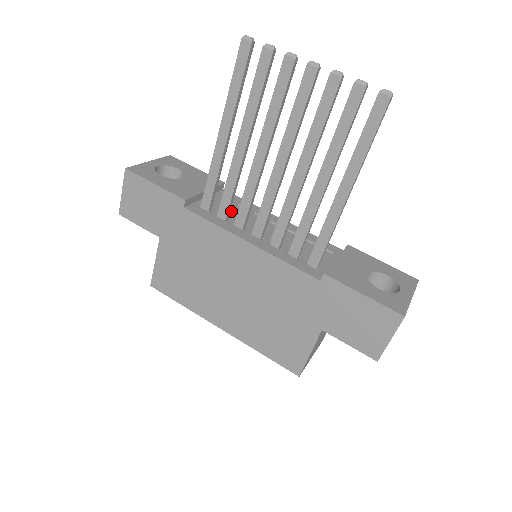
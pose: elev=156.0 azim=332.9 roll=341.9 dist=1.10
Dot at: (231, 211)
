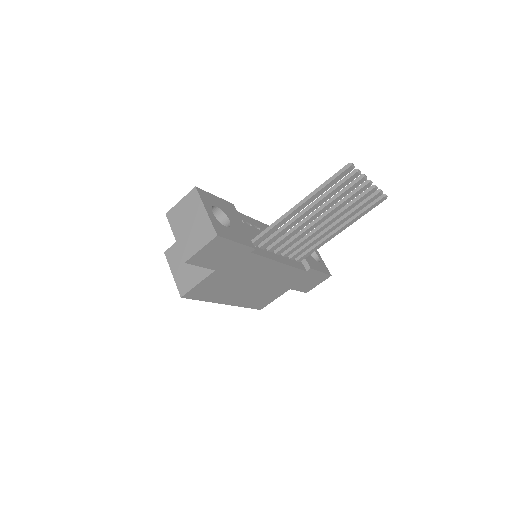
Dot at: (254, 235)
